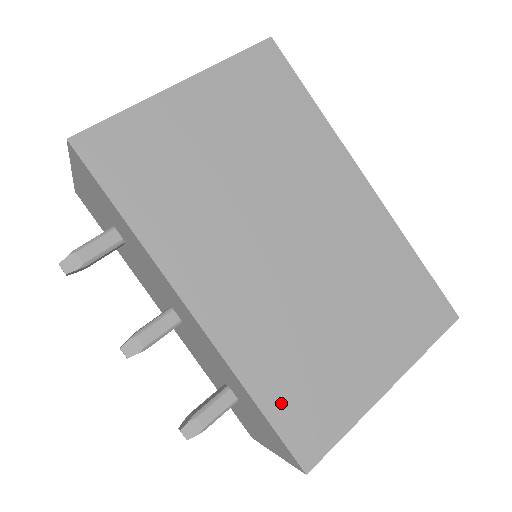
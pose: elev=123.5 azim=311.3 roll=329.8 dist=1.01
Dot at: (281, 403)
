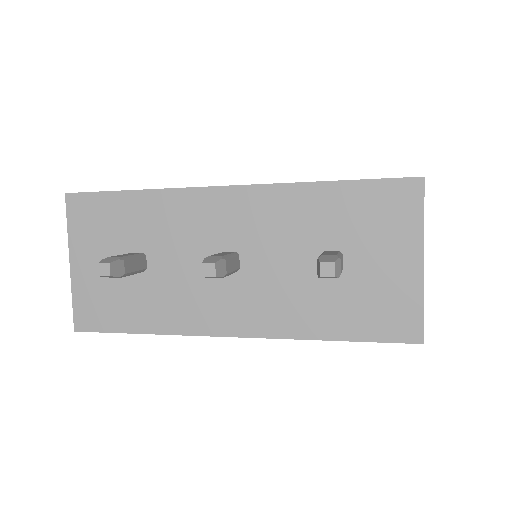
Dot at: occluded
